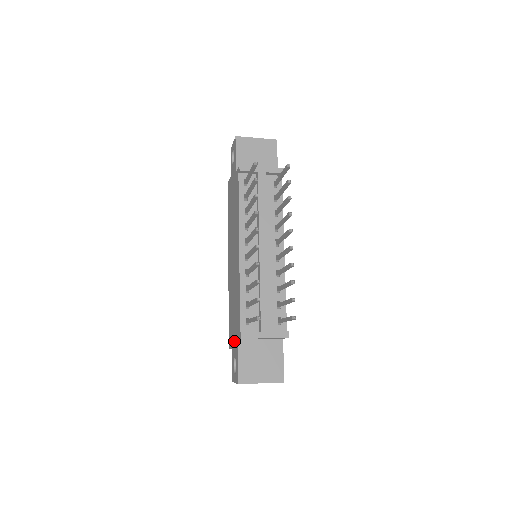
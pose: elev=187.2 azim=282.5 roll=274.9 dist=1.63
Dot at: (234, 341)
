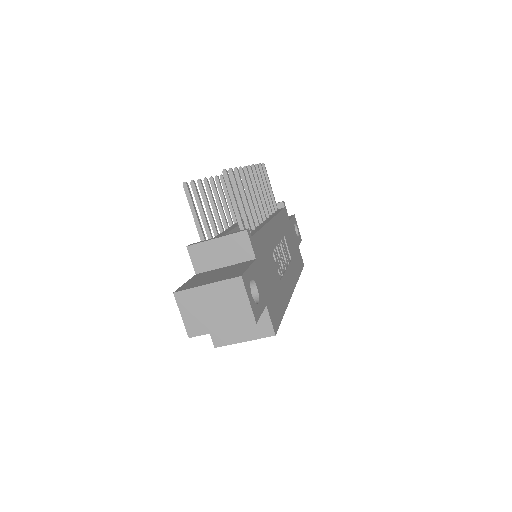
Dot at: occluded
